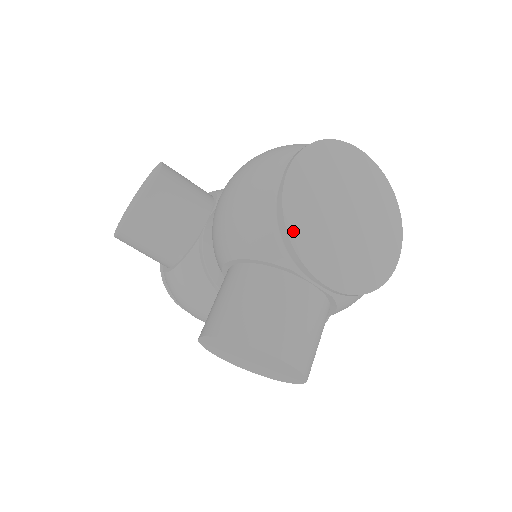
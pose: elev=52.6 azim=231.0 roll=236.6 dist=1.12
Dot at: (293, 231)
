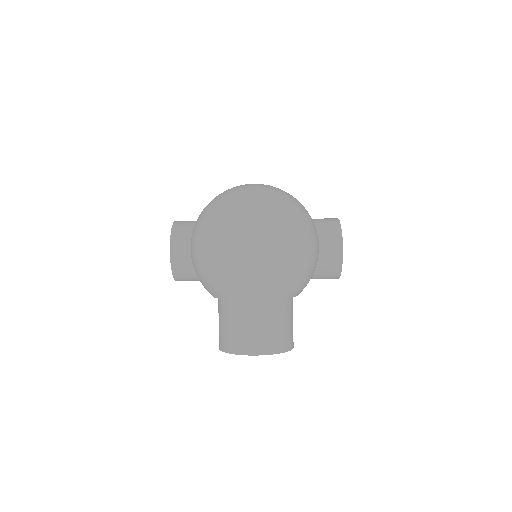
Dot at: (217, 284)
